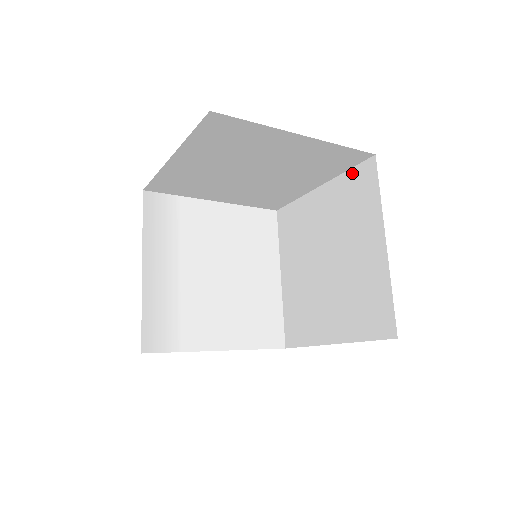
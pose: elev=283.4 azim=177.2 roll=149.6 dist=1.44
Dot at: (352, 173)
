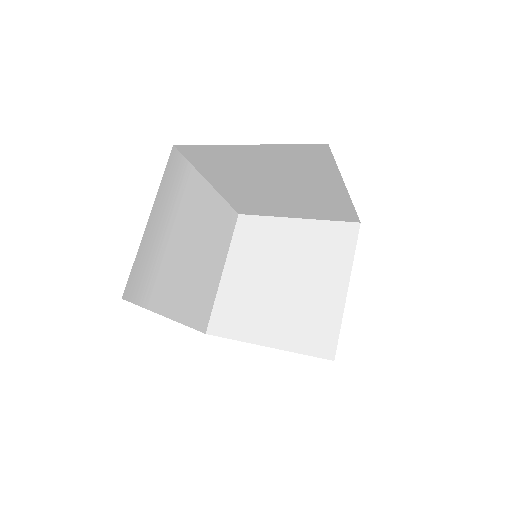
Dot at: (334, 225)
